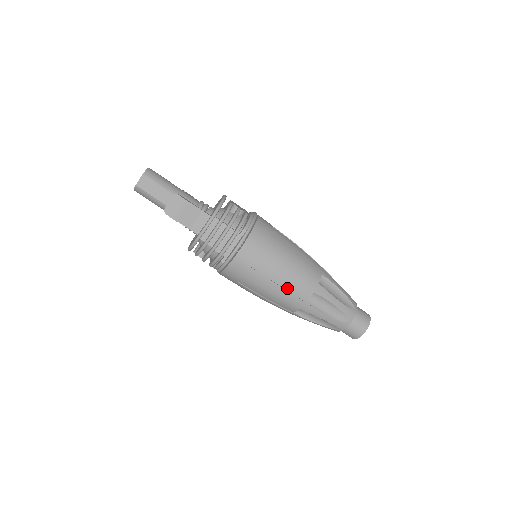
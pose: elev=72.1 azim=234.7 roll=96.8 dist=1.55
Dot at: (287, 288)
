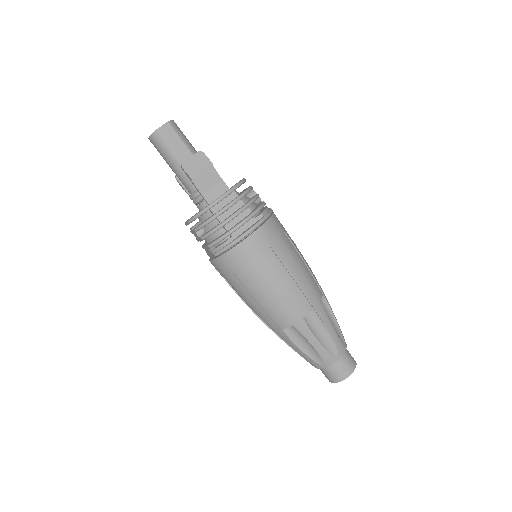
Dot at: (288, 295)
